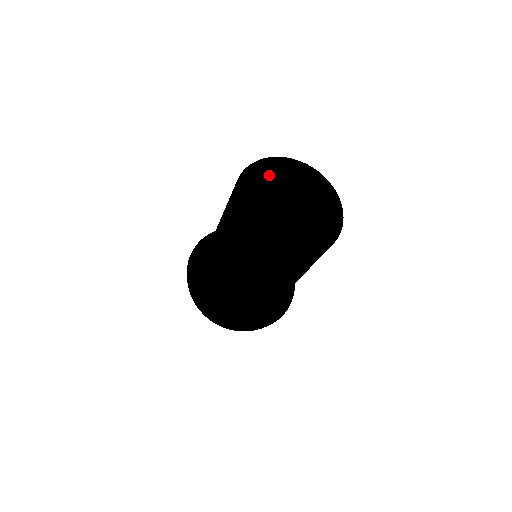
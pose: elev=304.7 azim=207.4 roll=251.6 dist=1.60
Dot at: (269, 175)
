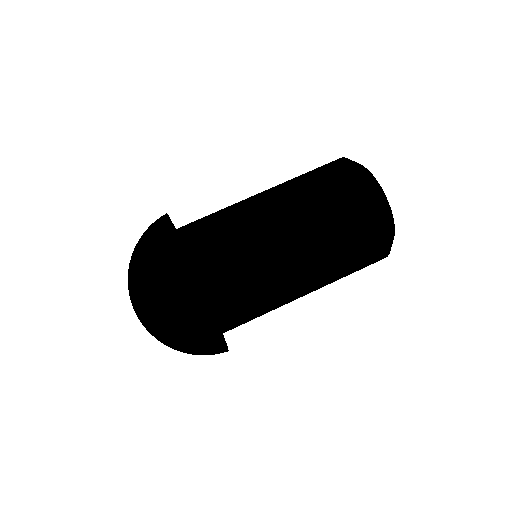
Dot at: occluded
